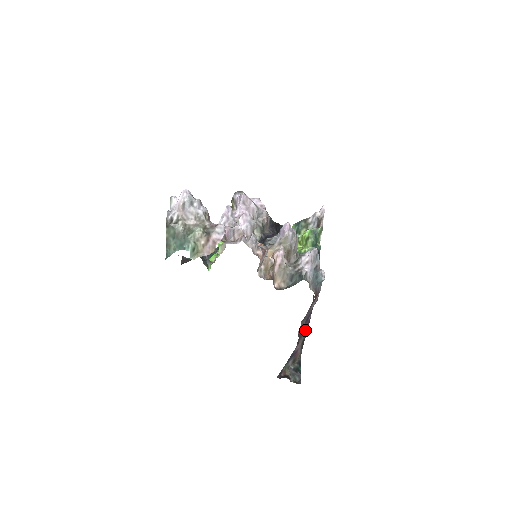
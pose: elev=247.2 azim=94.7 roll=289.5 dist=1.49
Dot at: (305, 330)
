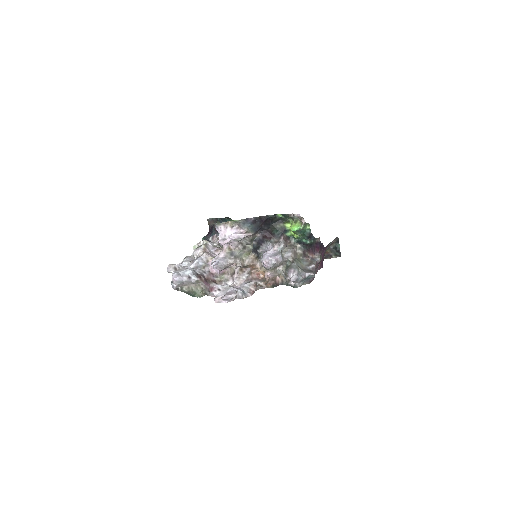
Dot at: (329, 243)
